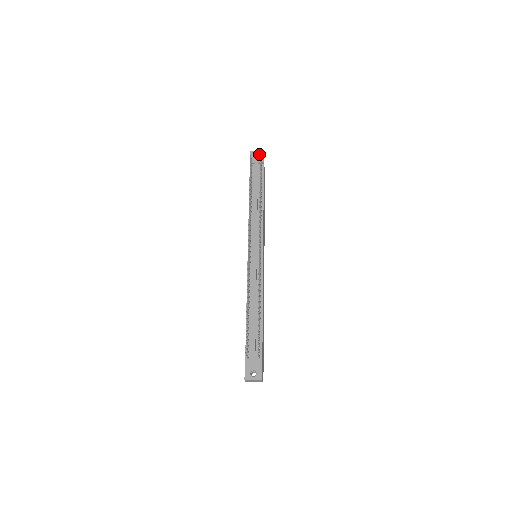
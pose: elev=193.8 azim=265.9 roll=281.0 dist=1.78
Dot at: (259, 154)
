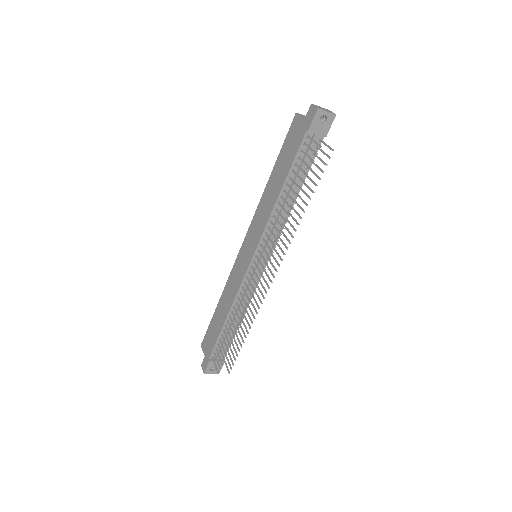
Dot at: (327, 119)
